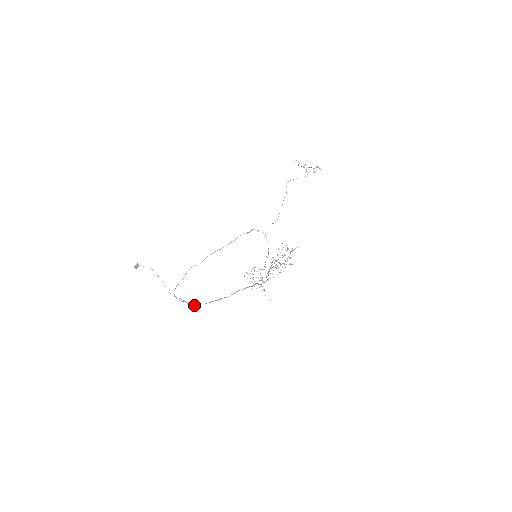
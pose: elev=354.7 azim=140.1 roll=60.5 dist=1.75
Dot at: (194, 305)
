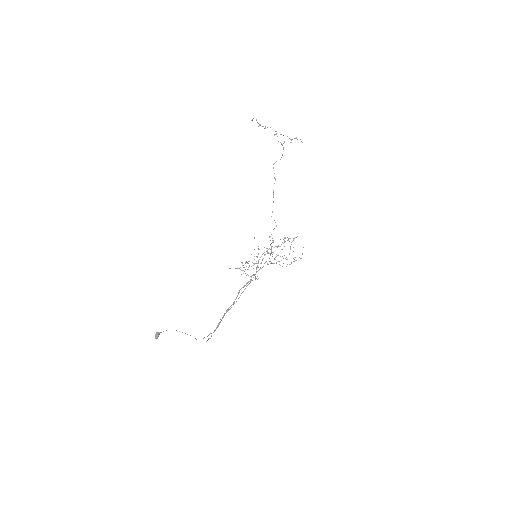
Dot at: occluded
